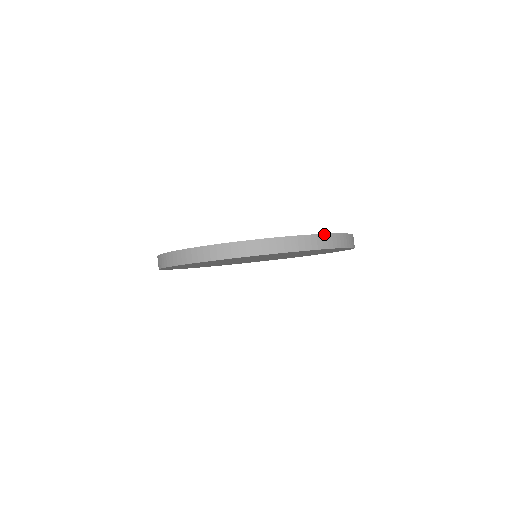
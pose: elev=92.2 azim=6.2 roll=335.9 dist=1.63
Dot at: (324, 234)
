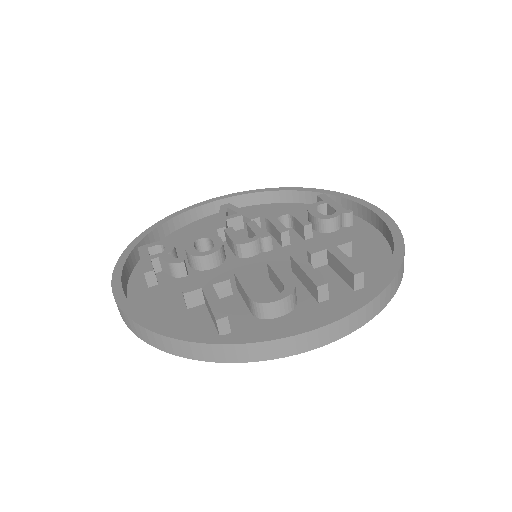
Dot at: (352, 313)
